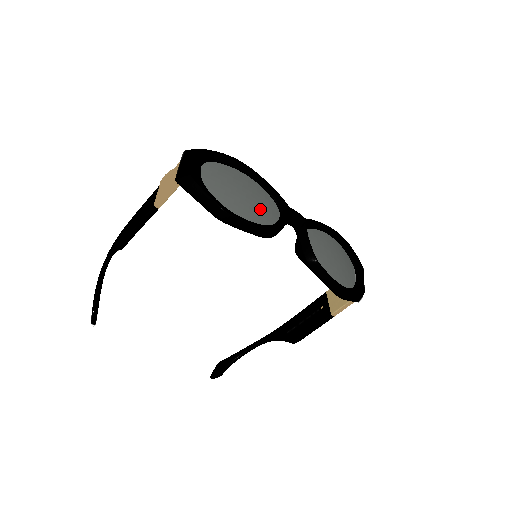
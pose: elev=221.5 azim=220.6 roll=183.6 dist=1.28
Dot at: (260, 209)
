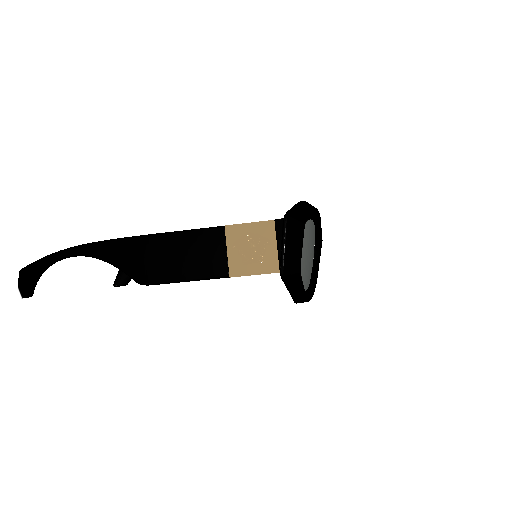
Dot at: occluded
